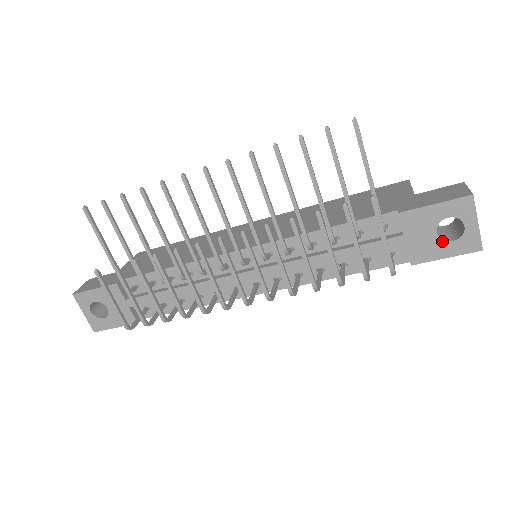
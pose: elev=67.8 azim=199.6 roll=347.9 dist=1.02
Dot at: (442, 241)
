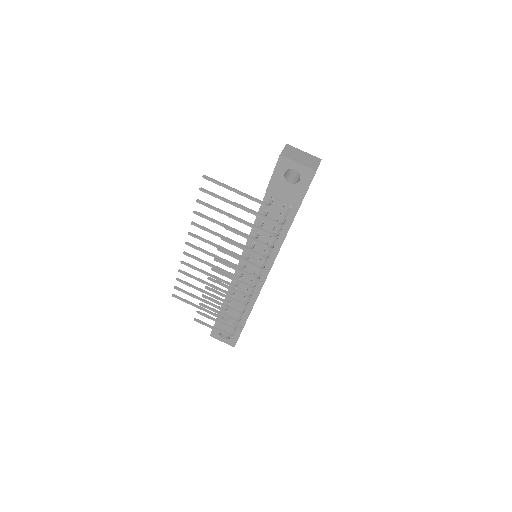
Dot at: (296, 184)
